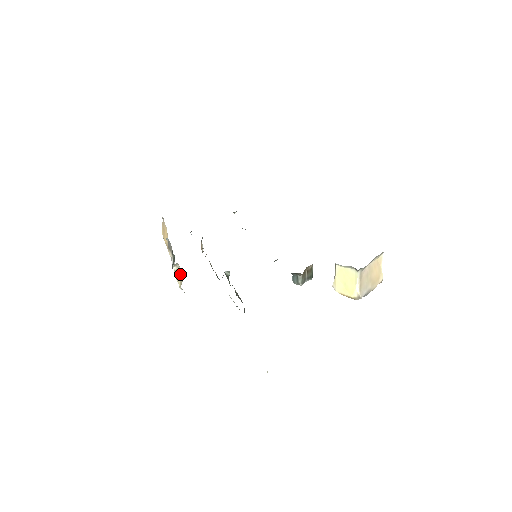
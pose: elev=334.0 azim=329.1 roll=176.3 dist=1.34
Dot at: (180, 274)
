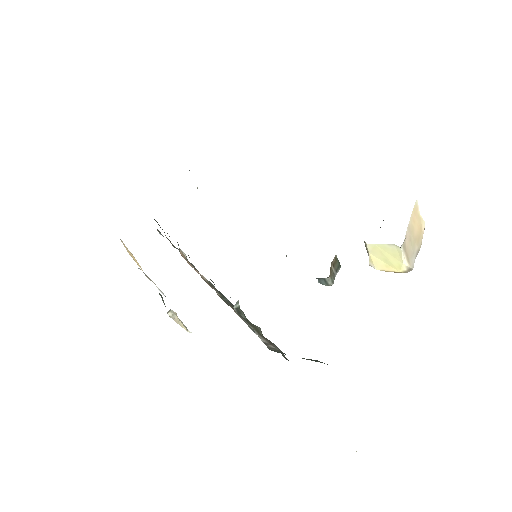
Dot at: (180, 320)
